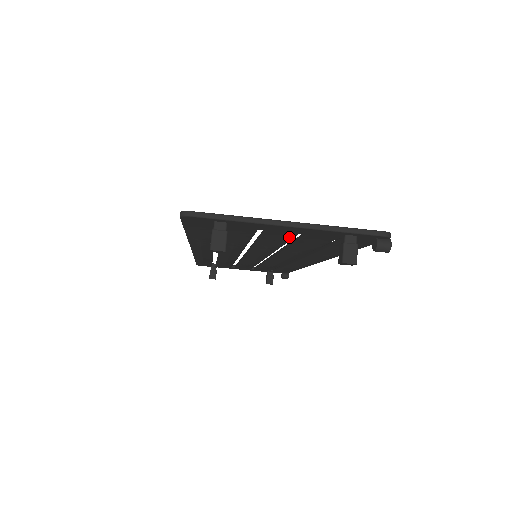
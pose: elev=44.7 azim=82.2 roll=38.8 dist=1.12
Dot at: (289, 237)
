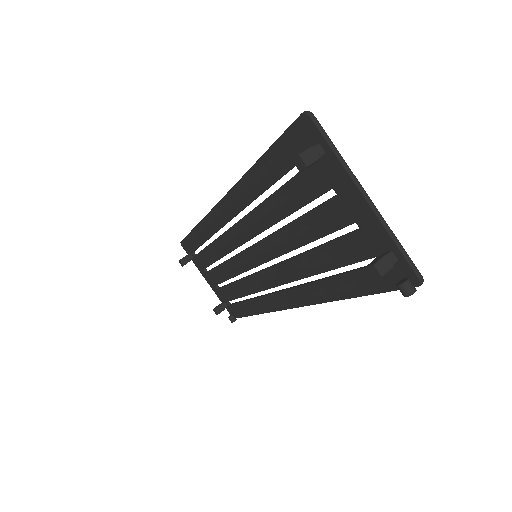
Dot at: (338, 225)
